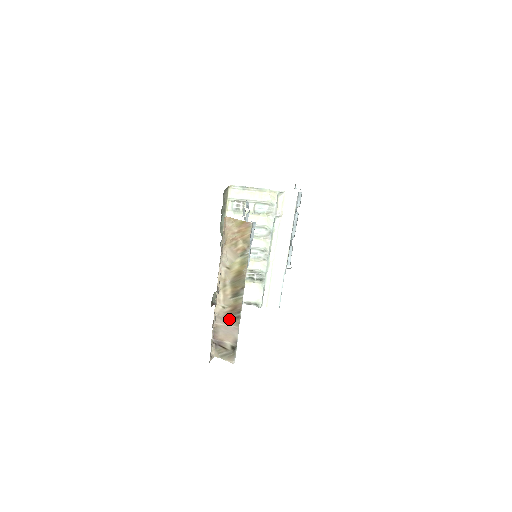
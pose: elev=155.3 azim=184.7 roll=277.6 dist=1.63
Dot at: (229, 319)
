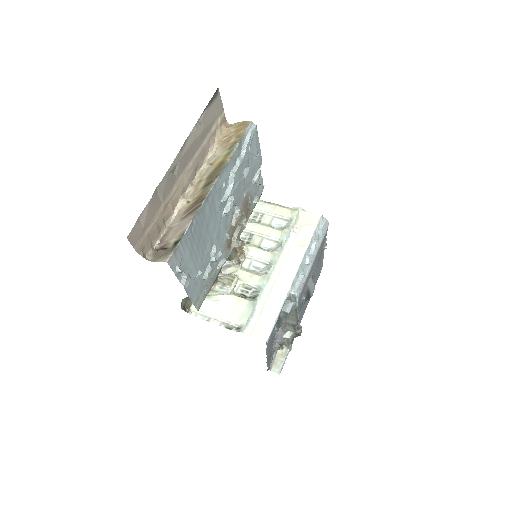
Dot at: (188, 214)
